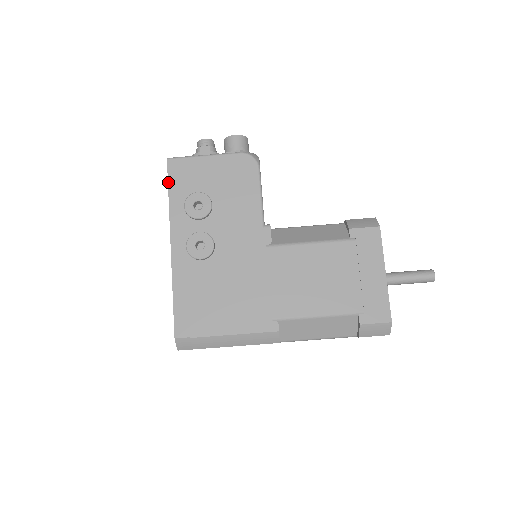
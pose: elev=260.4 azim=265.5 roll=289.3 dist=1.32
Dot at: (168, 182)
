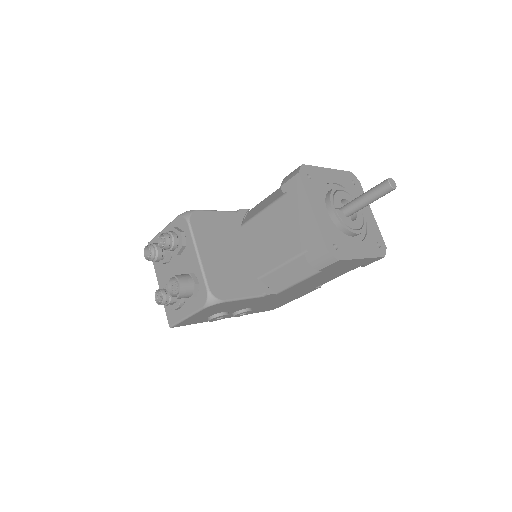
Dot at: occluded
